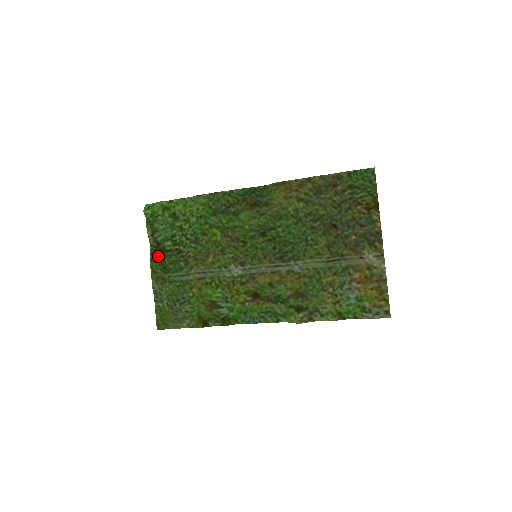
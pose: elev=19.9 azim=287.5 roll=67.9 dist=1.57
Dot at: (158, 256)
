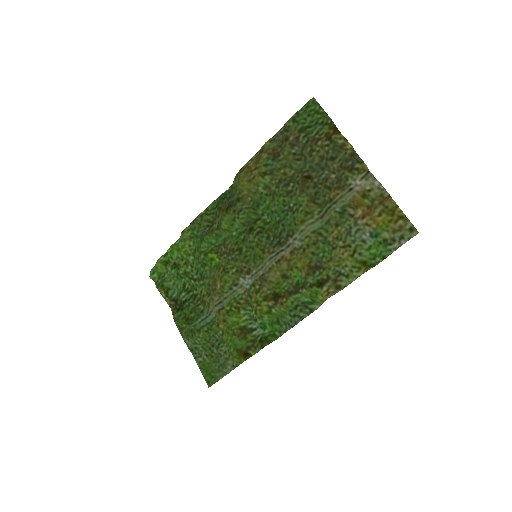
Dot at: (179, 312)
